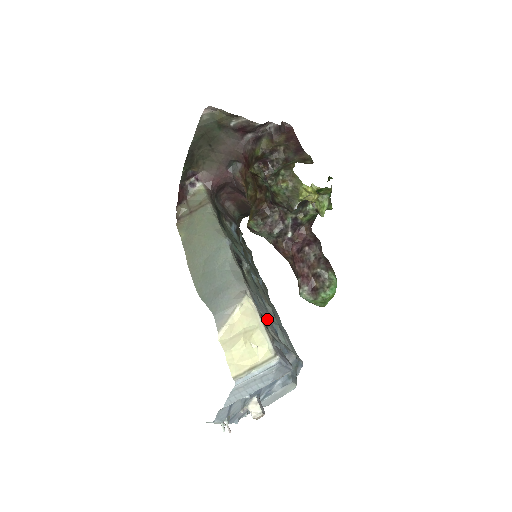
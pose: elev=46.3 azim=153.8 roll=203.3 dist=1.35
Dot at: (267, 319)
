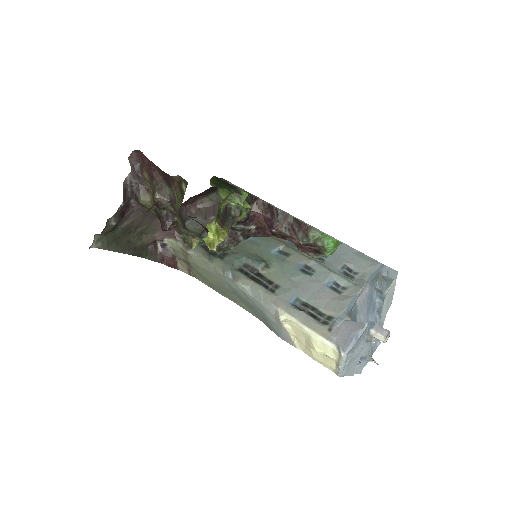
Dot at: (315, 293)
